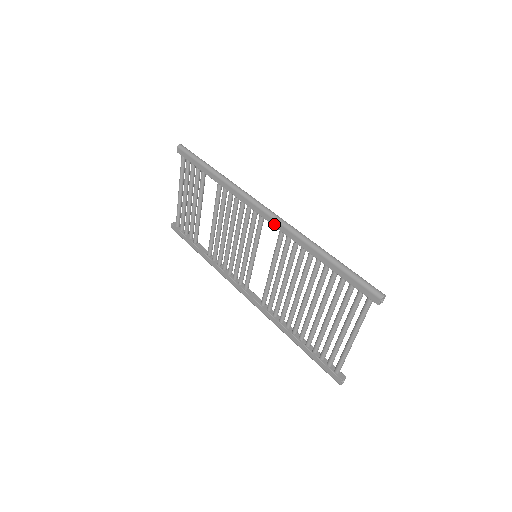
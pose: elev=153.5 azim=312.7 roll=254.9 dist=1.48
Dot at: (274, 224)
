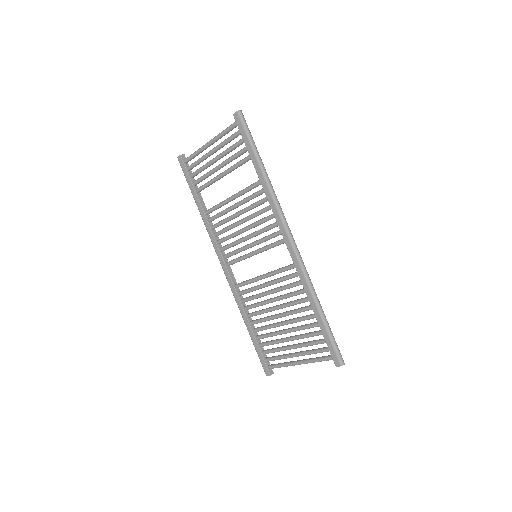
Dot at: (293, 258)
